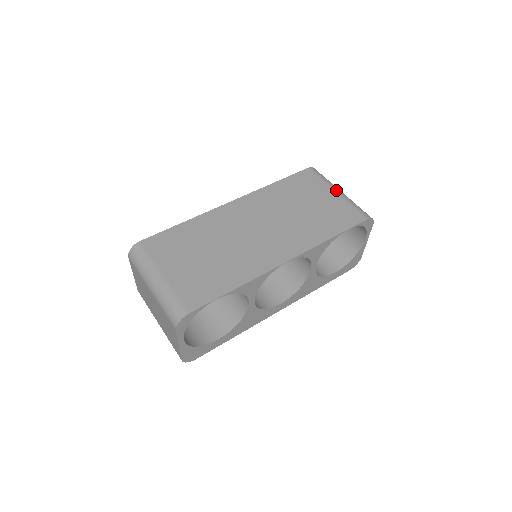
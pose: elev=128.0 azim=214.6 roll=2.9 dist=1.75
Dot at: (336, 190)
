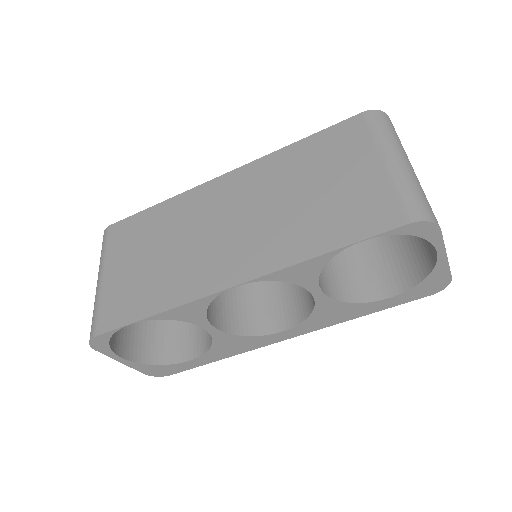
Dot at: (387, 156)
